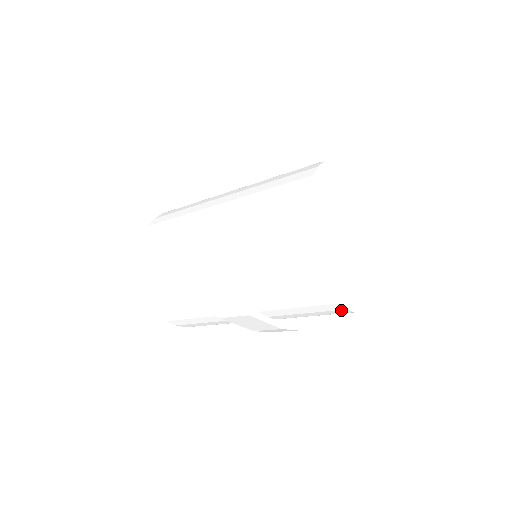
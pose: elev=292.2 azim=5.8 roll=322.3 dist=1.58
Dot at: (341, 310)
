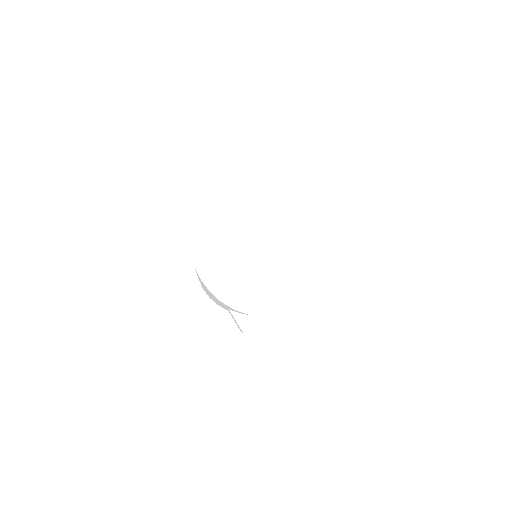
Dot at: occluded
